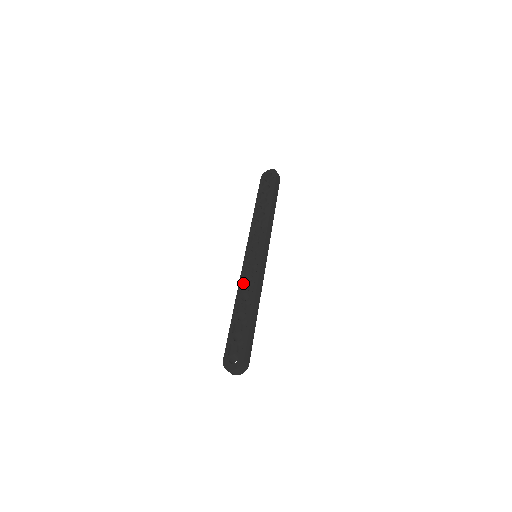
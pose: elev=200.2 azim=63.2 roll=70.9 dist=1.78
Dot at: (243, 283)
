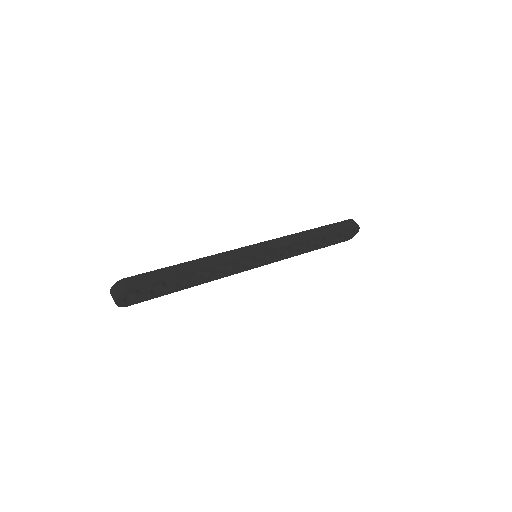
Dot at: occluded
